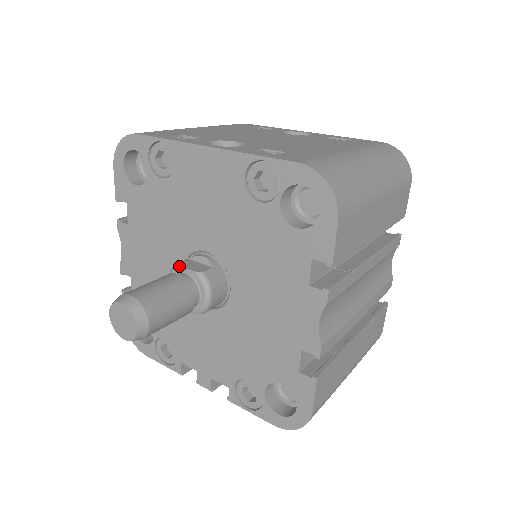
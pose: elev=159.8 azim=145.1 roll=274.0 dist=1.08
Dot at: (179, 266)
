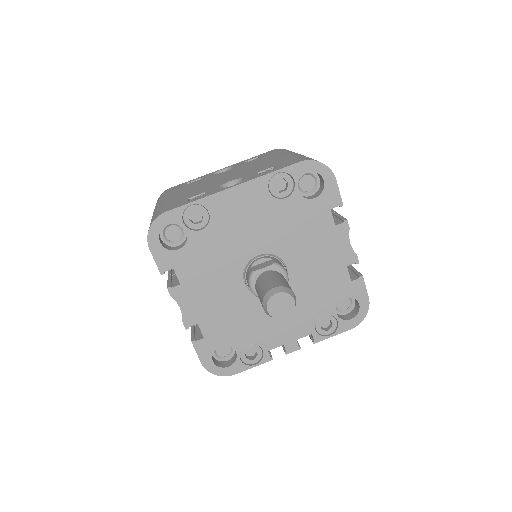
Dot at: (257, 271)
